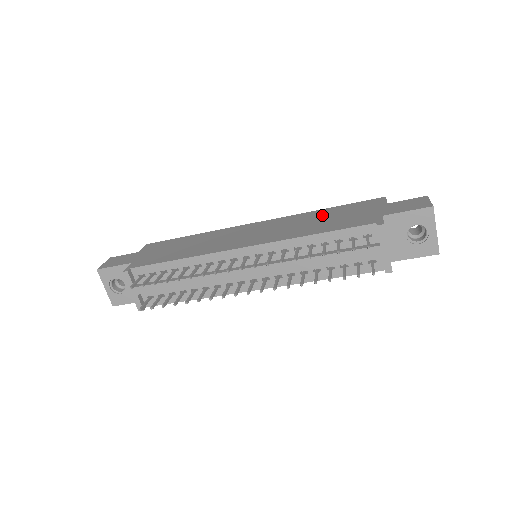
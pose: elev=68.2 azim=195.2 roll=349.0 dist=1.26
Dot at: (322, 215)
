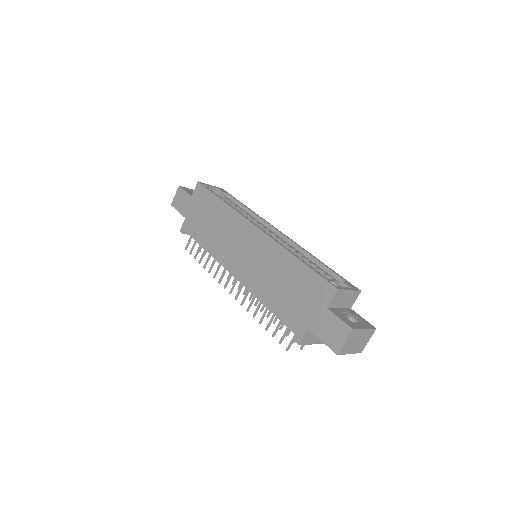
Dot at: (287, 273)
